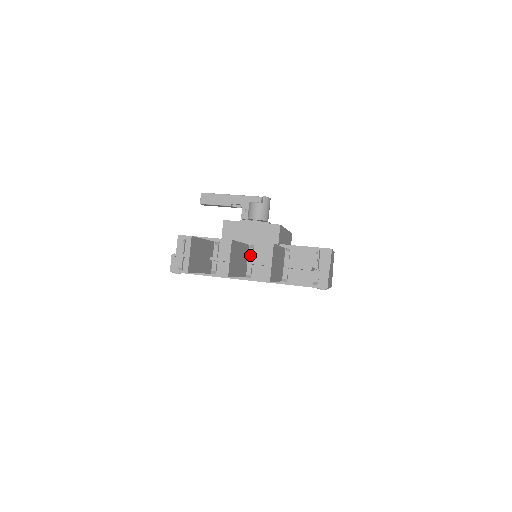
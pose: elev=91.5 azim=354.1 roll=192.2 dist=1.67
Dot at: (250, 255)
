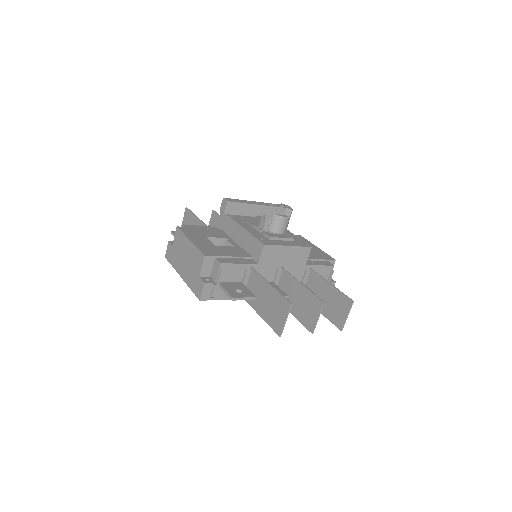
Dot at: occluded
